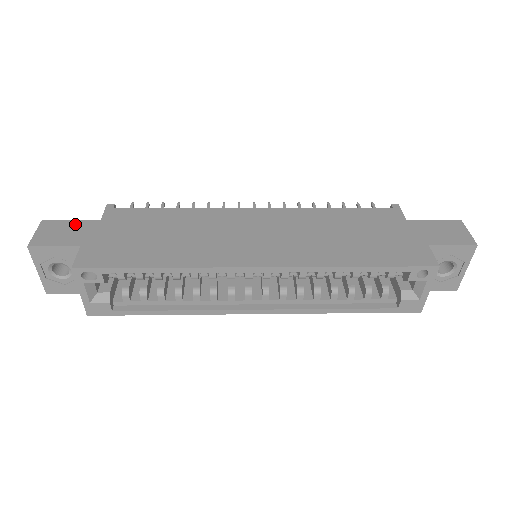
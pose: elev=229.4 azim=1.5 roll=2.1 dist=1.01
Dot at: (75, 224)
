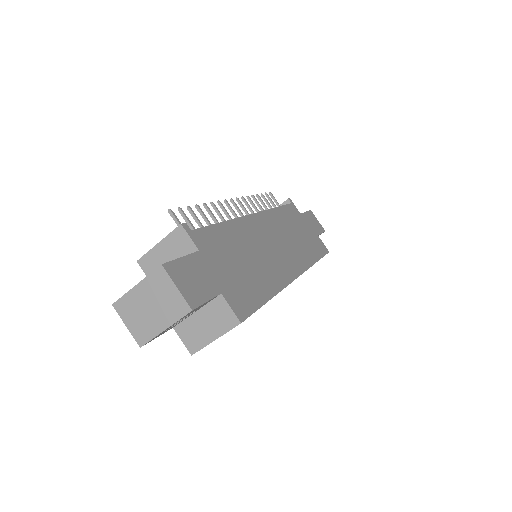
Dot at: (191, 263)
